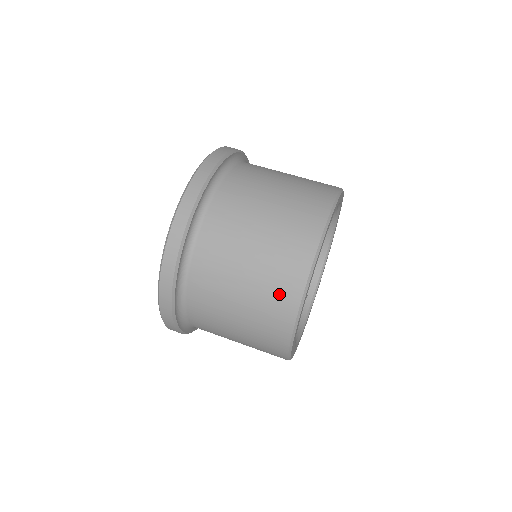
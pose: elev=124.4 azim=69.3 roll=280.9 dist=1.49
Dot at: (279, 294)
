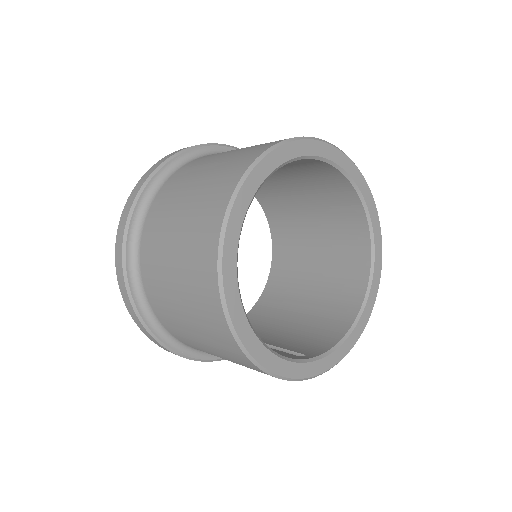
Dot at: (244, 156)
